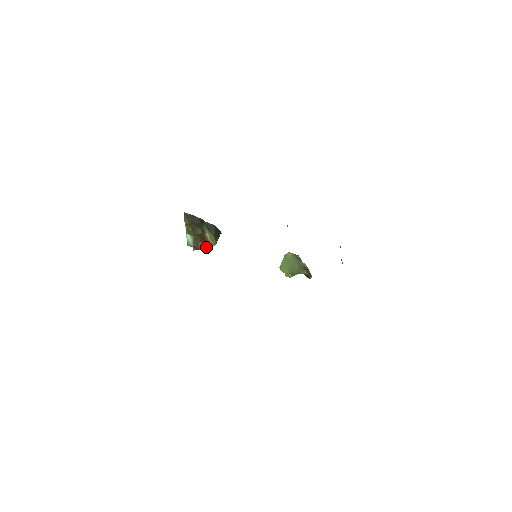
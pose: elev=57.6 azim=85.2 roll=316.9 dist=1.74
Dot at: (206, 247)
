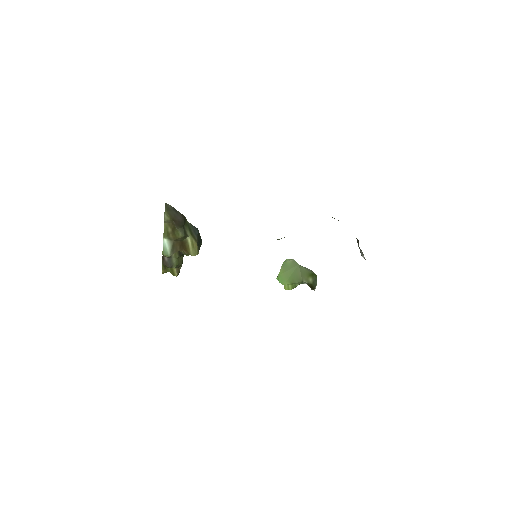
Dot at: (178, 269)
